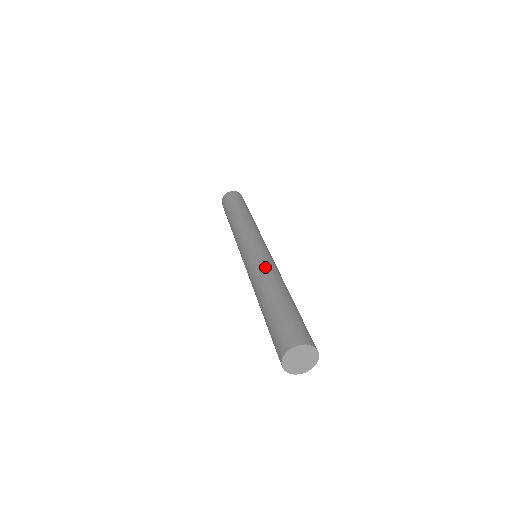
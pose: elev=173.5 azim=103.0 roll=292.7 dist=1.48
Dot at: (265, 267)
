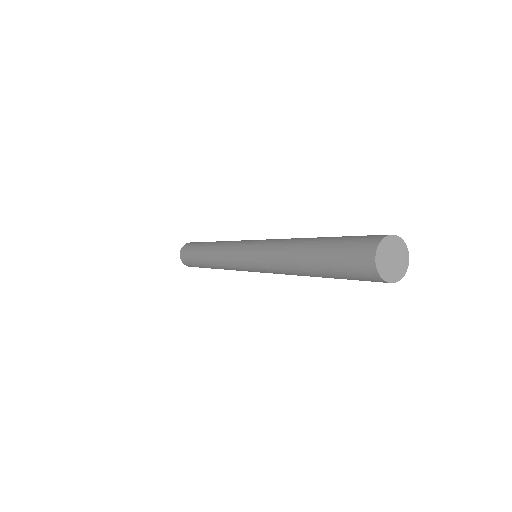
Dot at: occluded
